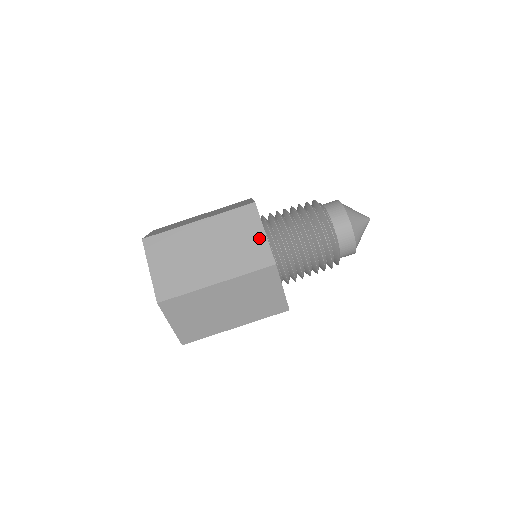
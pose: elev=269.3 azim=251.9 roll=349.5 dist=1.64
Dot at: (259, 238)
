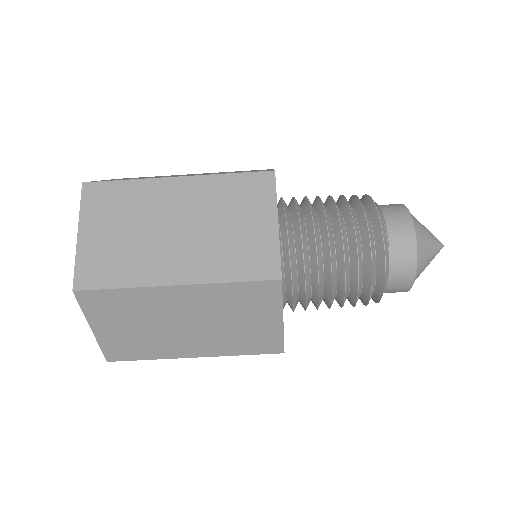
Dot at: (266, 229)
